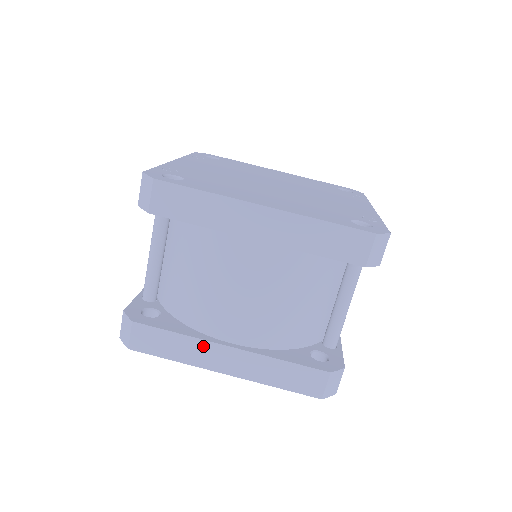
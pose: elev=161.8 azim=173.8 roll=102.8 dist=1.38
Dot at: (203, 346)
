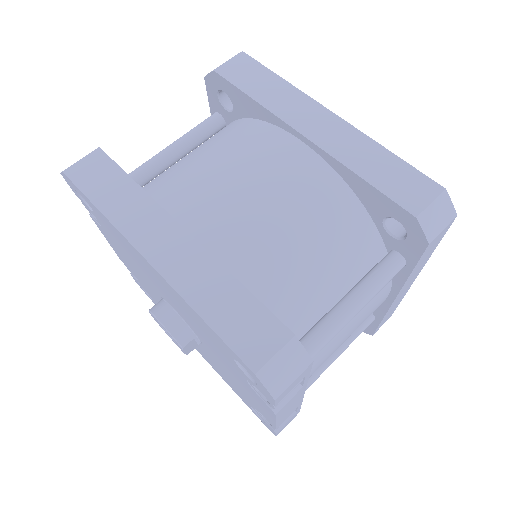
Dot at: (152, 212)
